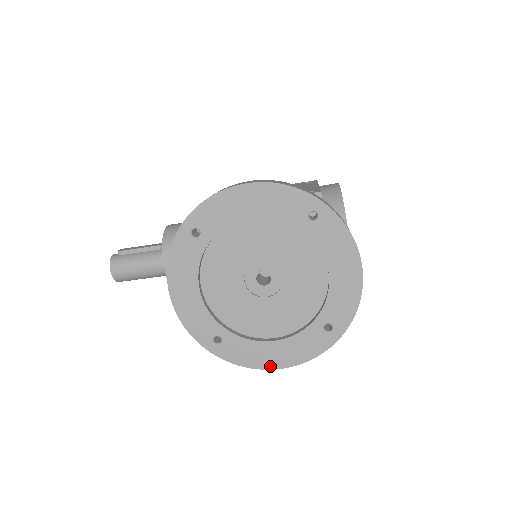
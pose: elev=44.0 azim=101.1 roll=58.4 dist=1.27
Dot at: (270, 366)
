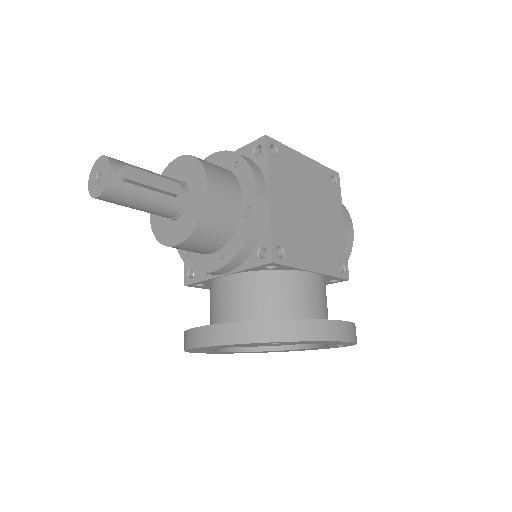
Dot at: (212, 353)
